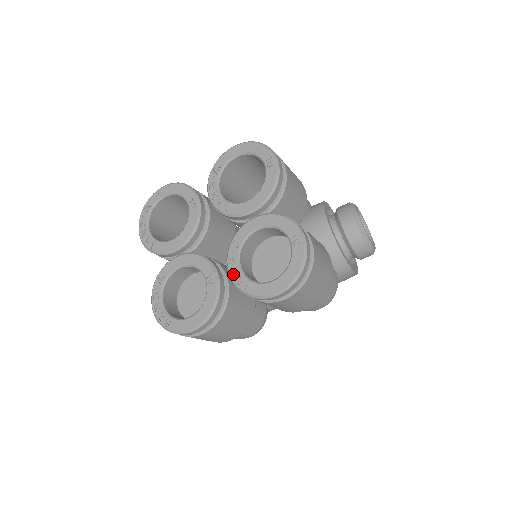
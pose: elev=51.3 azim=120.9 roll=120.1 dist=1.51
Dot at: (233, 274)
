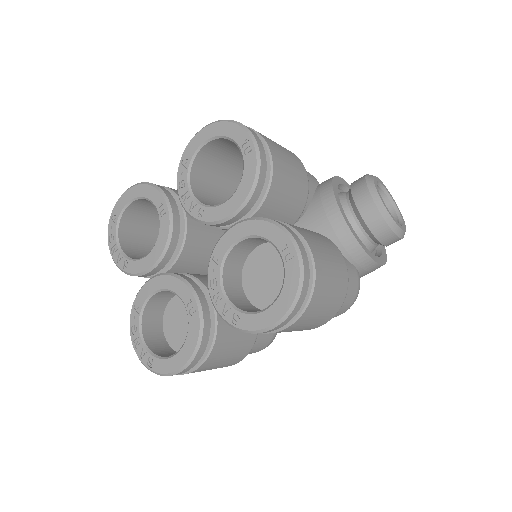
Dot at: (216, 301)
